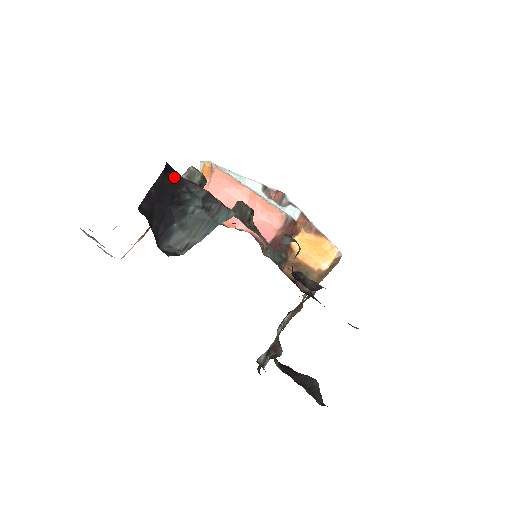
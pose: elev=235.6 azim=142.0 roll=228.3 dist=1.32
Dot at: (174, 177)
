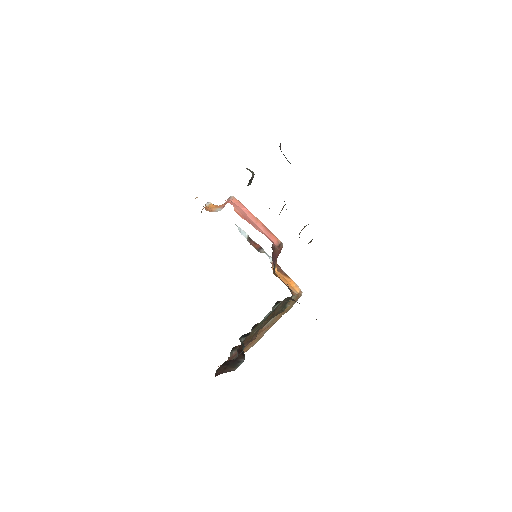
Dot at: occluded
